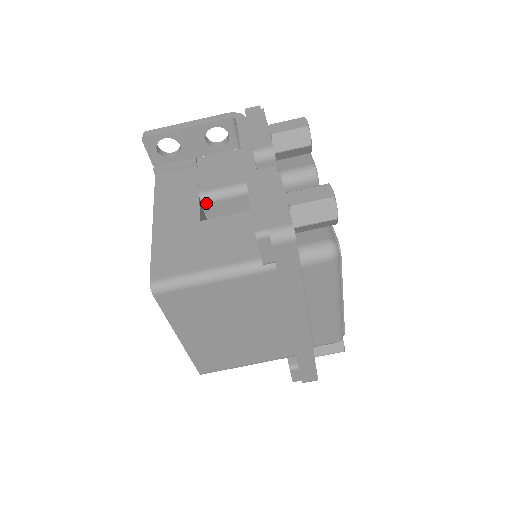
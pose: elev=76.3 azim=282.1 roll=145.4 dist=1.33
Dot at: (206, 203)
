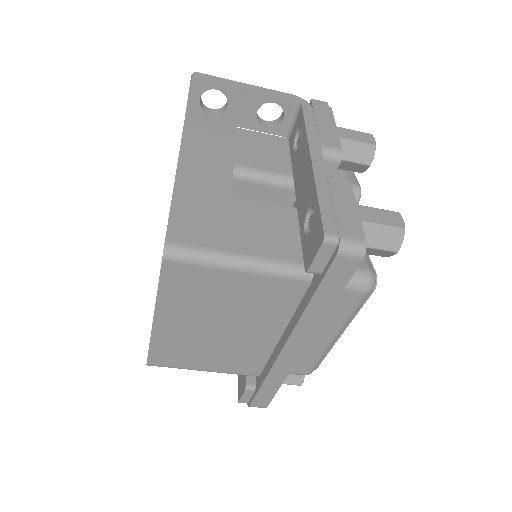
Dot at: (237, 179)
